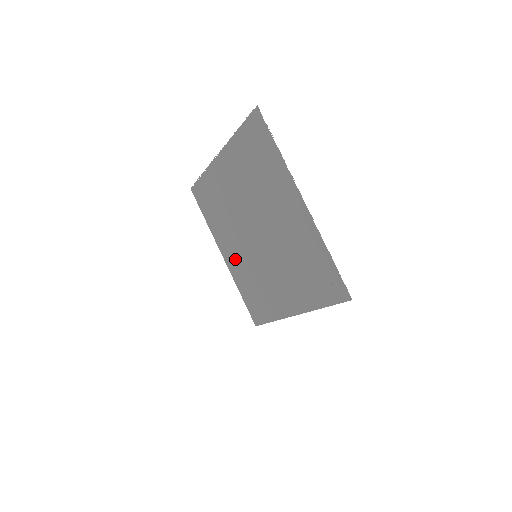
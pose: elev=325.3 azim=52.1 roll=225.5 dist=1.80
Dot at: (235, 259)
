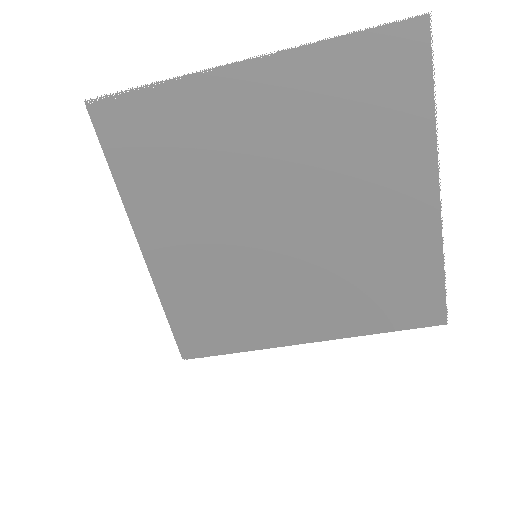
Dot at: (183, 256)
